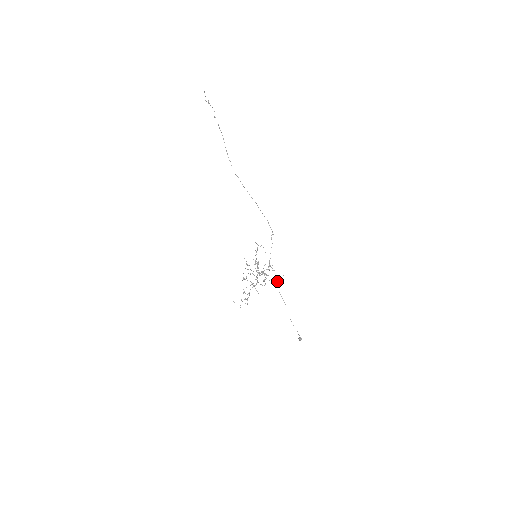
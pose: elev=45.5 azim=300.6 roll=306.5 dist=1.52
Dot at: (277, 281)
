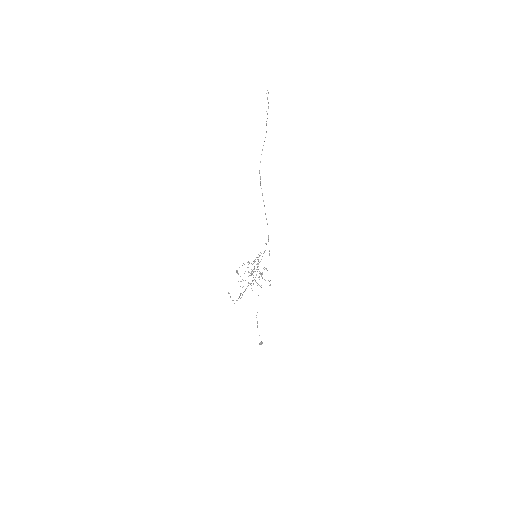
Dot at: occluded
